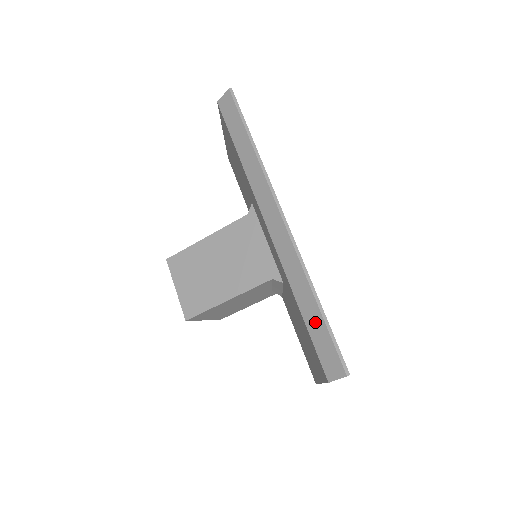
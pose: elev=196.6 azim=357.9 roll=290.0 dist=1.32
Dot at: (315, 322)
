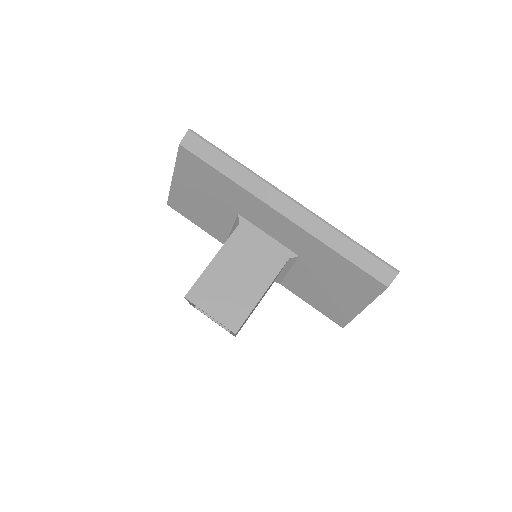
Dot at: (357, 254)
